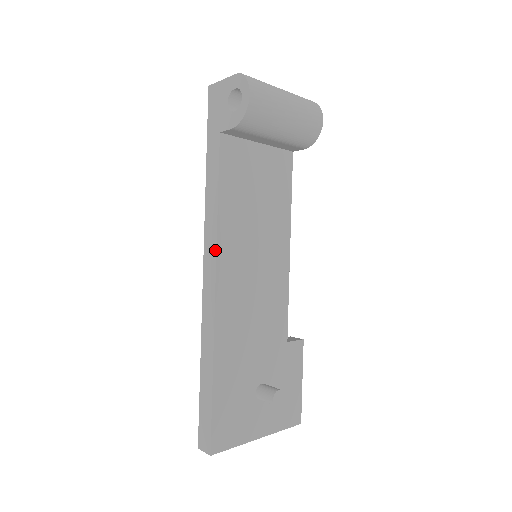
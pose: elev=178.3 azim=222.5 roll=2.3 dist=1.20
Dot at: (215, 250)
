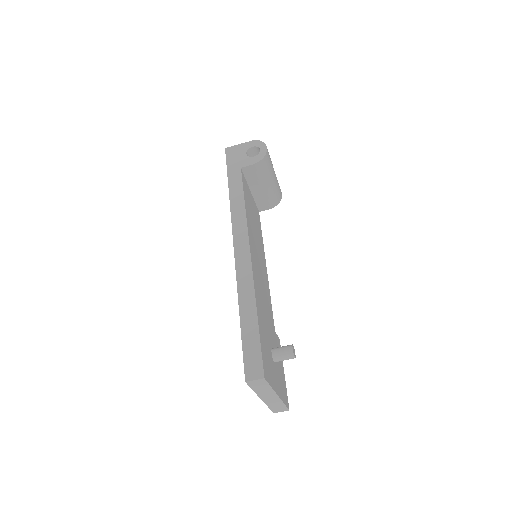
Dot at: (246, 229)
